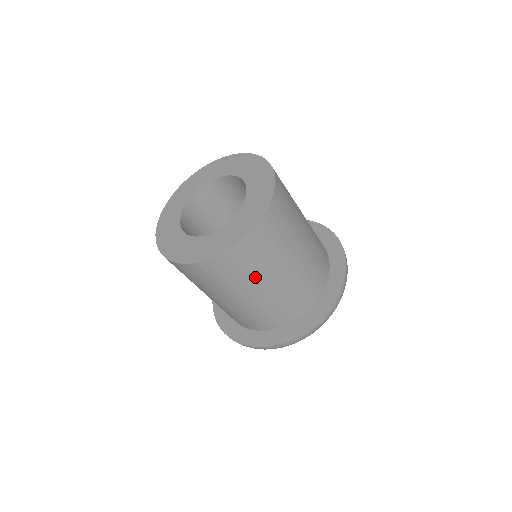
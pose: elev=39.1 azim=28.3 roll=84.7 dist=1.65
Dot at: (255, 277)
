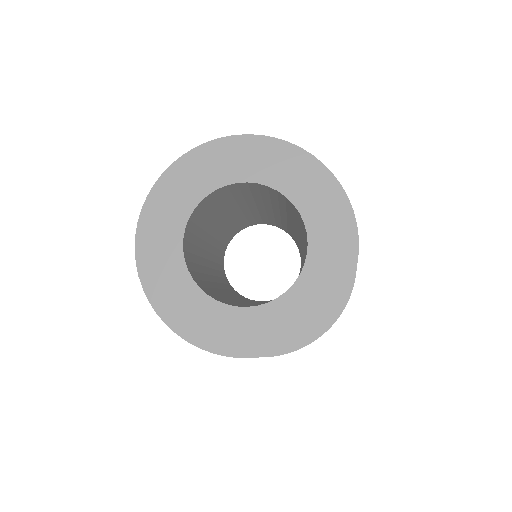
Dot at: occluded
